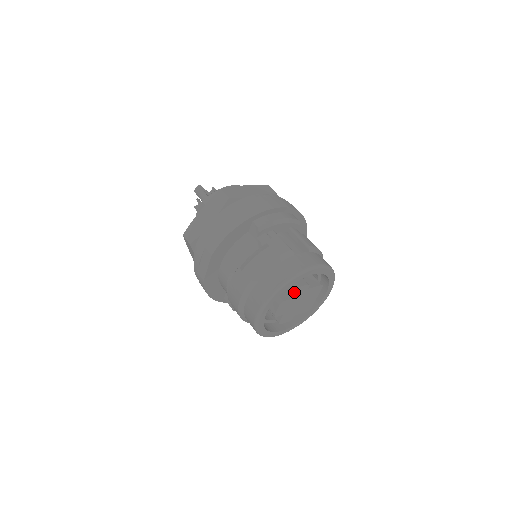
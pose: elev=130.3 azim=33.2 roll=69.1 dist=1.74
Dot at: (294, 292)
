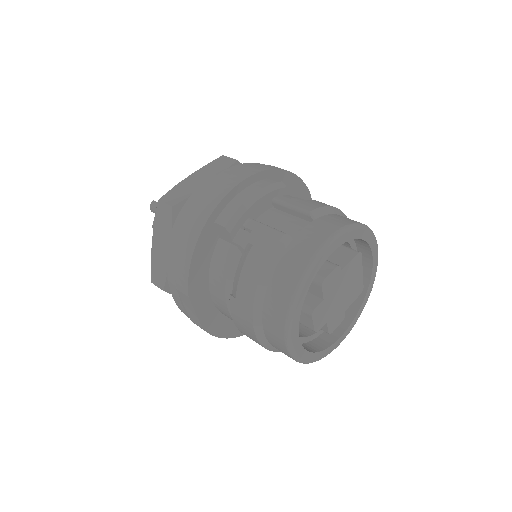
Dot at: (322, 289)
